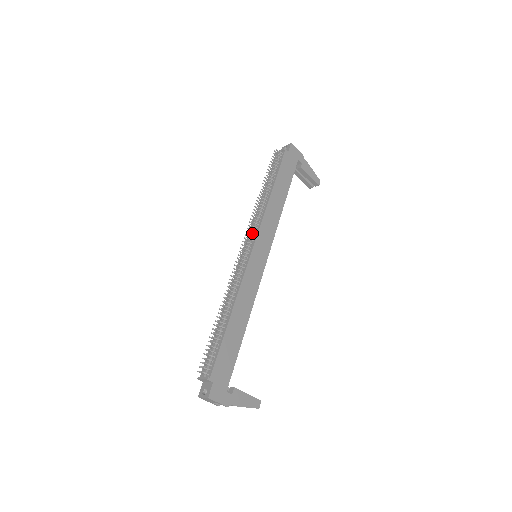
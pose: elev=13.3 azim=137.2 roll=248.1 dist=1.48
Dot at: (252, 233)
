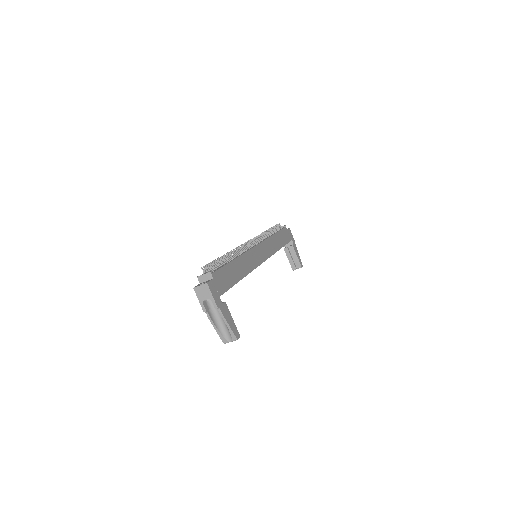
Dot at: (257, 240)
